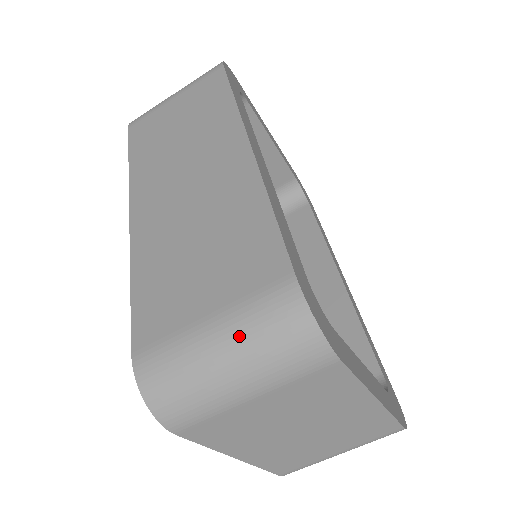
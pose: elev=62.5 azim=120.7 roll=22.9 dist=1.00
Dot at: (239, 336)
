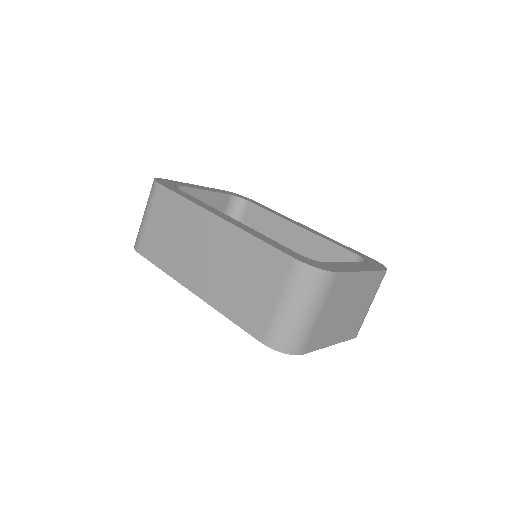
Dot at: (295, 298)
